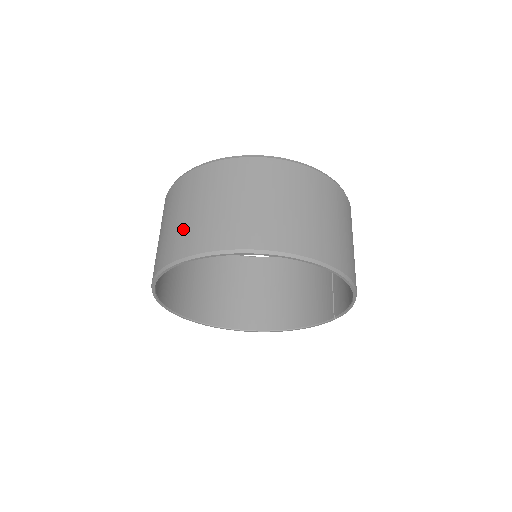
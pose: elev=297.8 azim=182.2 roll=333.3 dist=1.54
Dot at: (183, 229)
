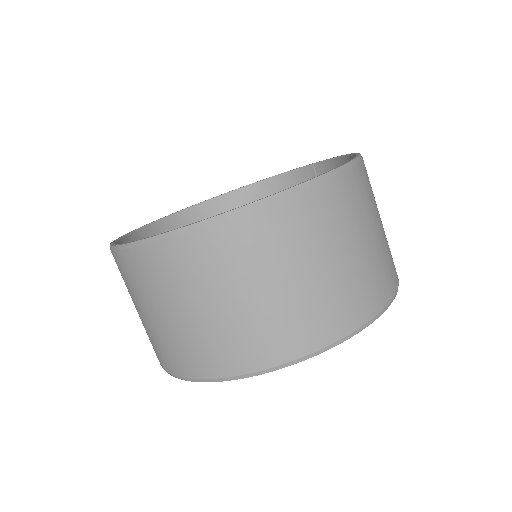
Dot at: (203, 337)
